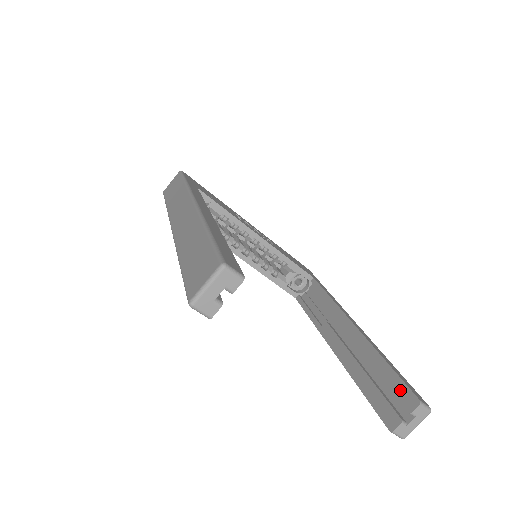
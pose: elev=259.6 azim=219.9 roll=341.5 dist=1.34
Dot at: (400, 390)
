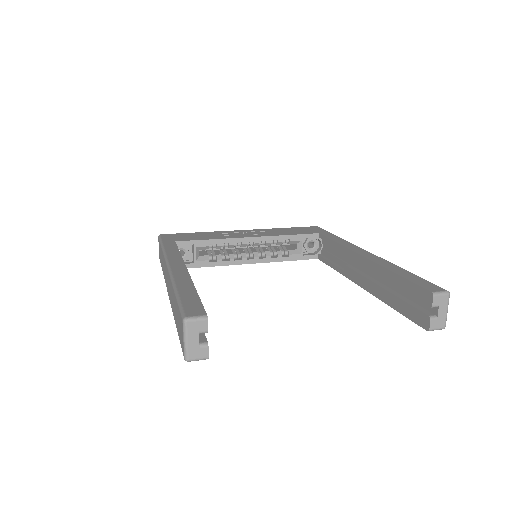
Dot at: (416, 292)
